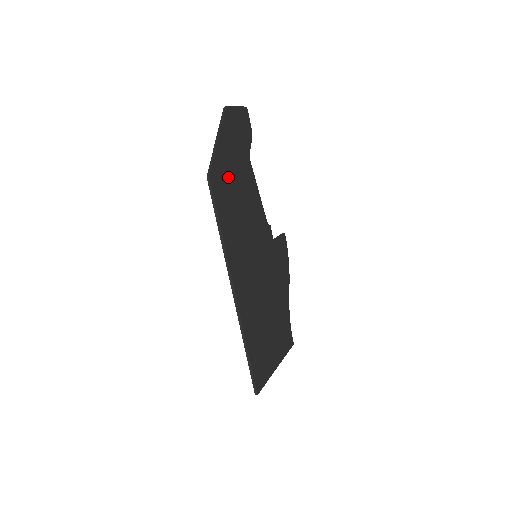
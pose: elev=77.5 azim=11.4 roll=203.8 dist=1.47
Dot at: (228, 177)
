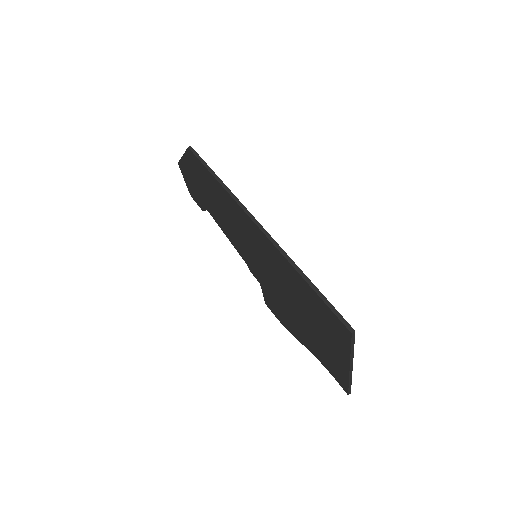
Dot at: occluded
